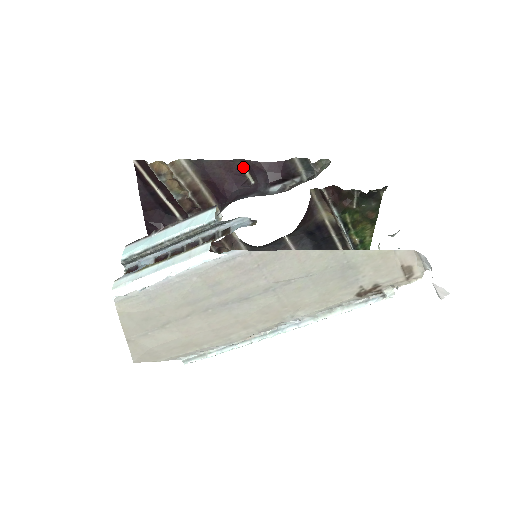
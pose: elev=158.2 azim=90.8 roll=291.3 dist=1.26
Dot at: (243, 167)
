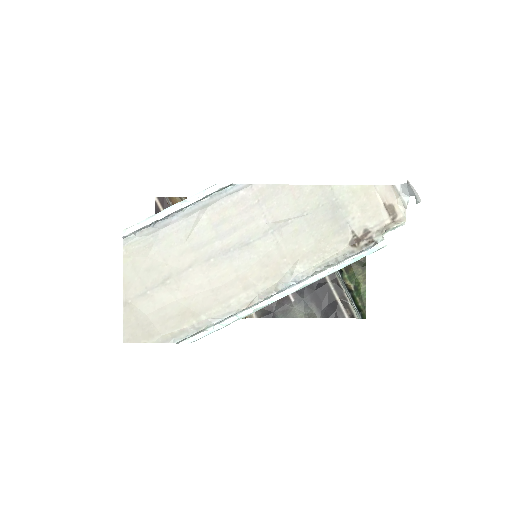
Dot at: occluded
